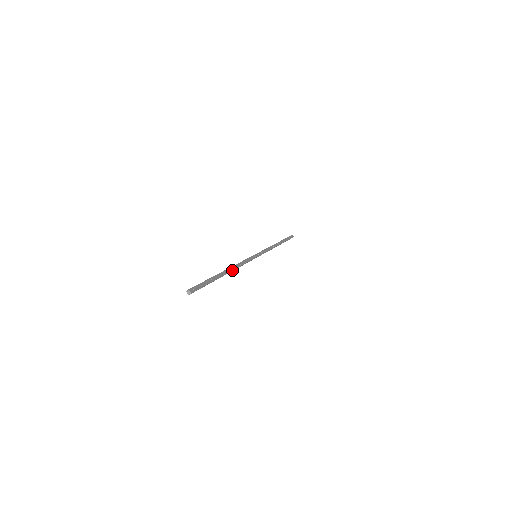
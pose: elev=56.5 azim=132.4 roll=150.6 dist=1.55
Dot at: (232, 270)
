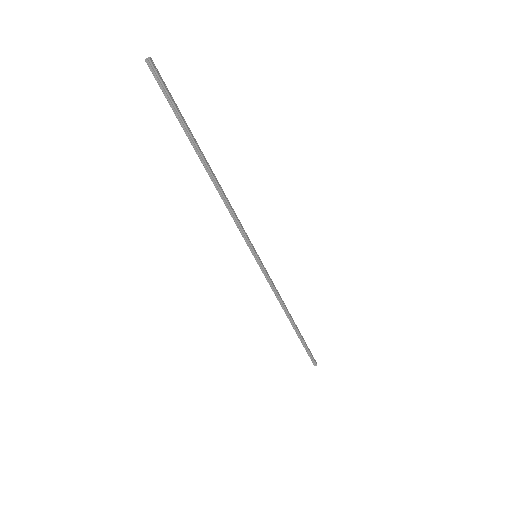
Dot at: (216, 181)
